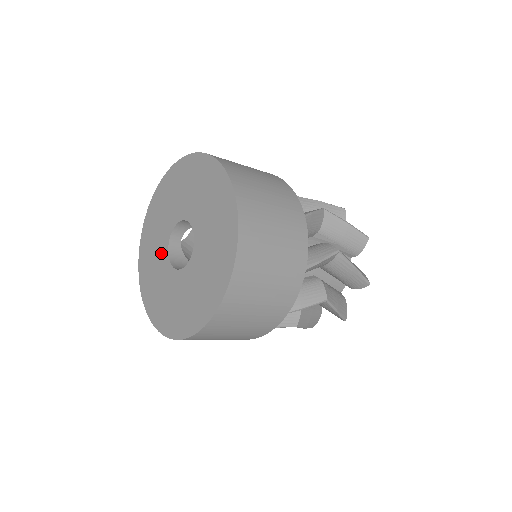
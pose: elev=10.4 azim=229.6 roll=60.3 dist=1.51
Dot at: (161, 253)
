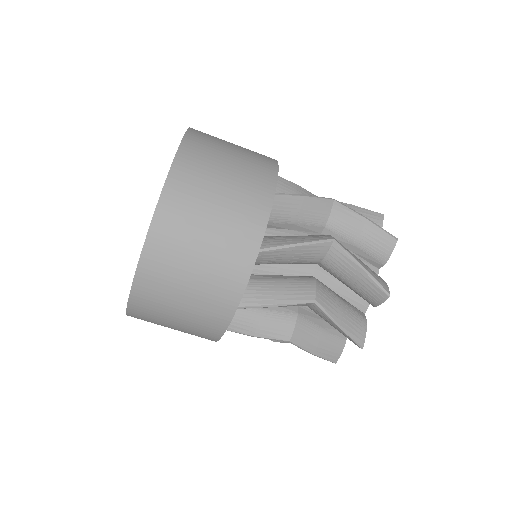
Dot at: occluded
